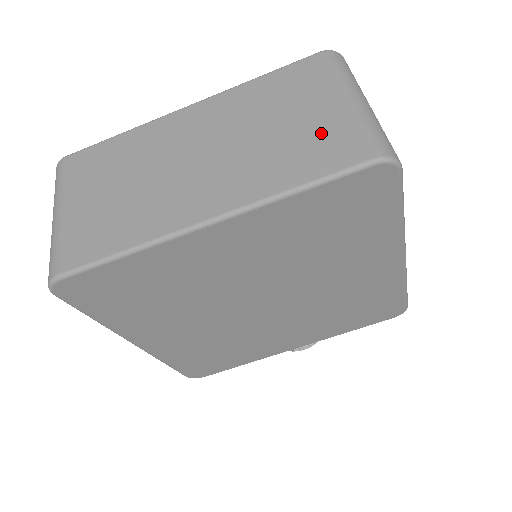
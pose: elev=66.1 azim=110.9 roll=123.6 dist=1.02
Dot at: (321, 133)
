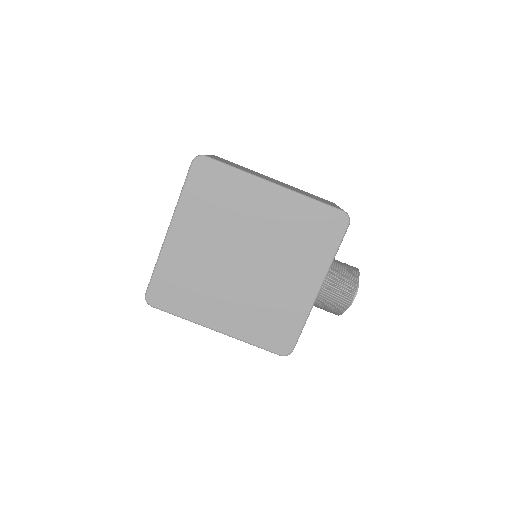
Dot at: occluded
